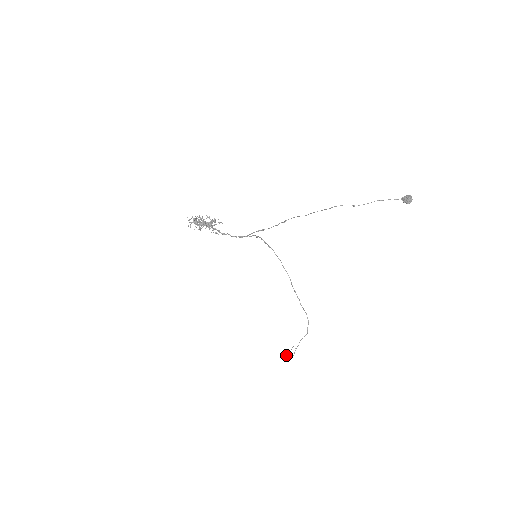
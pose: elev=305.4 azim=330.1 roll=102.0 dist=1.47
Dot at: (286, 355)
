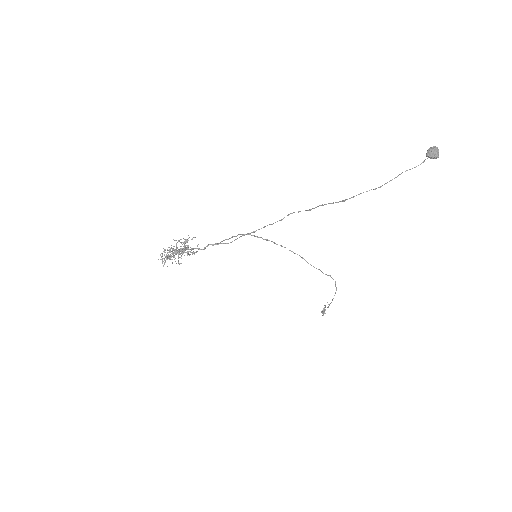
Dot at: occluded
